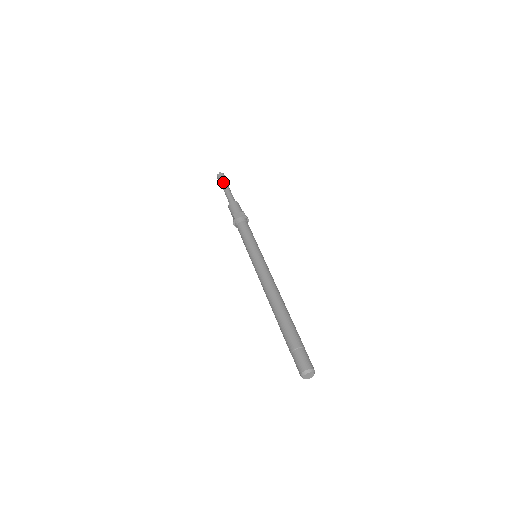
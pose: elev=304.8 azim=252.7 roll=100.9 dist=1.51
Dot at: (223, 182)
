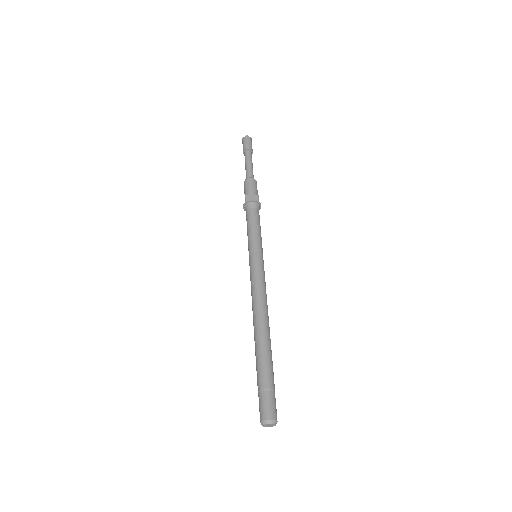
Dot at: (247, 149)
